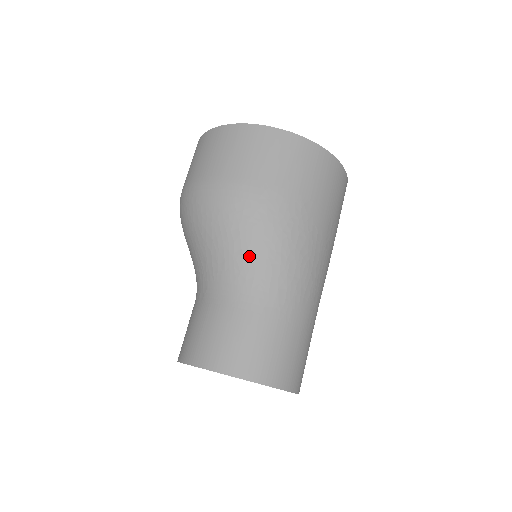
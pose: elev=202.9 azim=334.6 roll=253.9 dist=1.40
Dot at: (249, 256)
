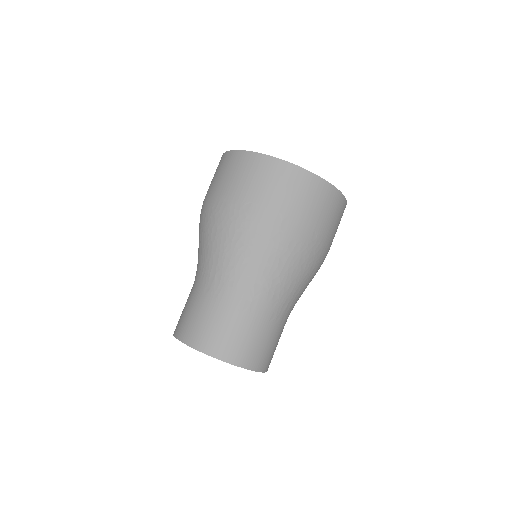
Dot at: (204, 251)
